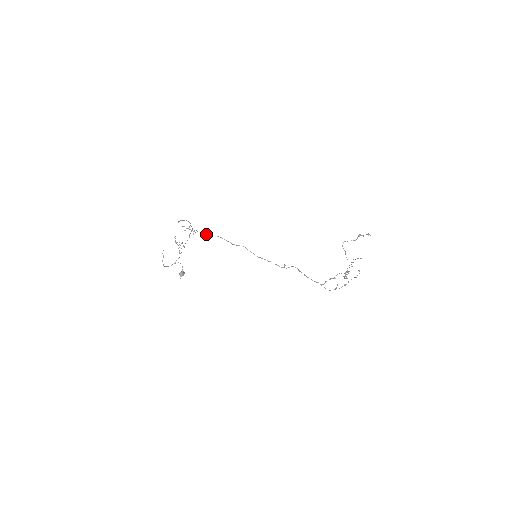
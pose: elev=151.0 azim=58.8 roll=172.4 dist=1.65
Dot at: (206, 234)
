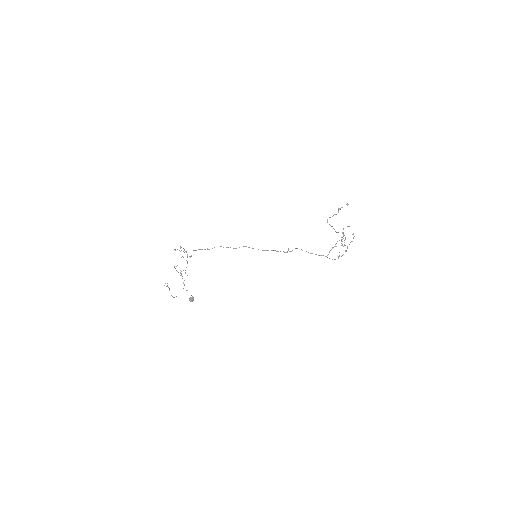
Dot at: occluded
